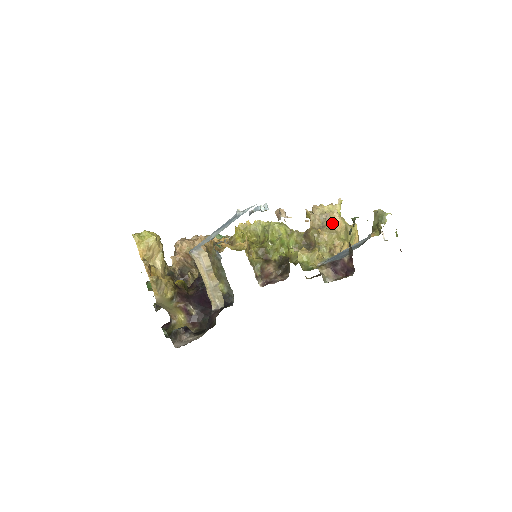
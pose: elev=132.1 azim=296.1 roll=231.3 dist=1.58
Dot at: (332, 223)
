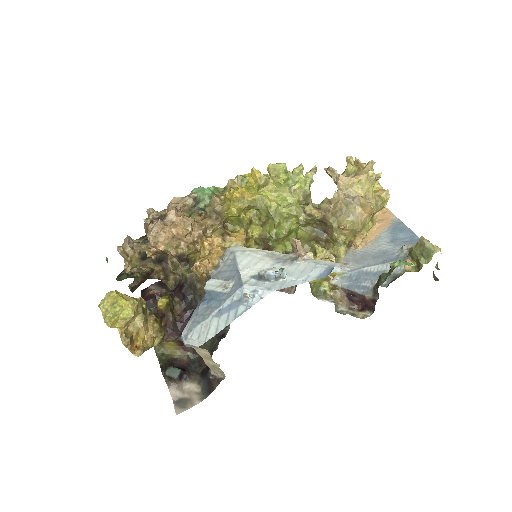
Dot at: (360, 212)
